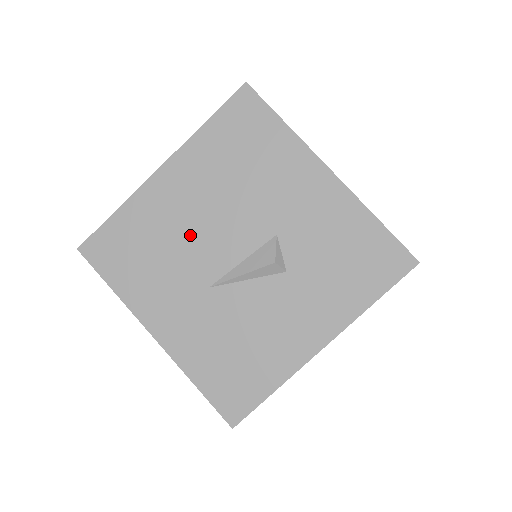
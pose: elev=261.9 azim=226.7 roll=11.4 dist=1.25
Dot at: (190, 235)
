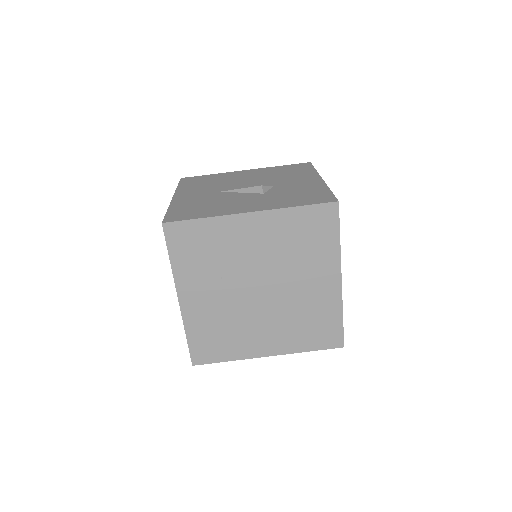
Dot at: (233, 182)
